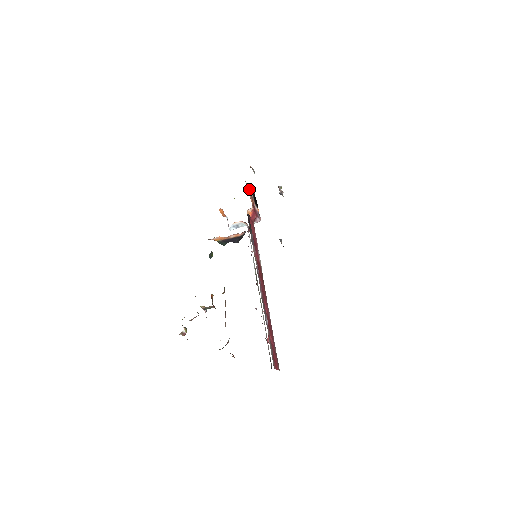
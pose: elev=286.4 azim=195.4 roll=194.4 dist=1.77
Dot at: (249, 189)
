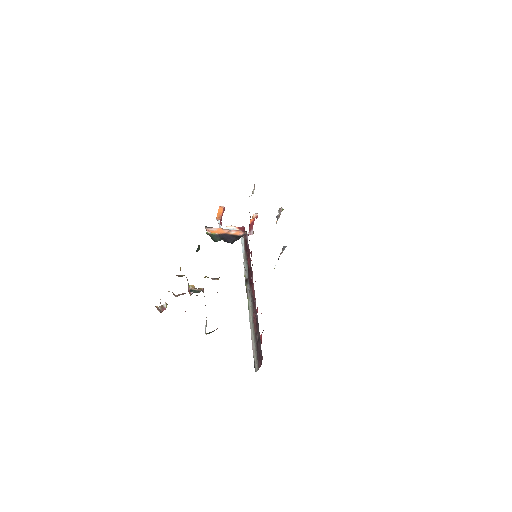
Dot at: occluded
